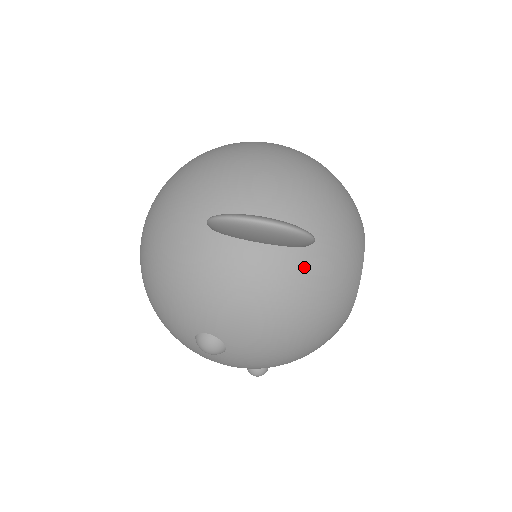
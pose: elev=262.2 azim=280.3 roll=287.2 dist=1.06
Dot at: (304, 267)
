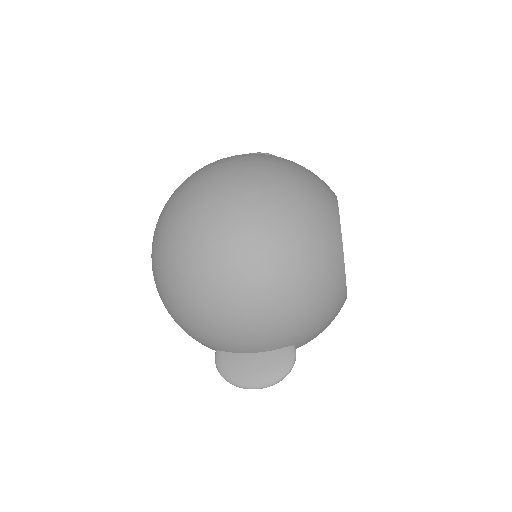
Dot at: occluded
